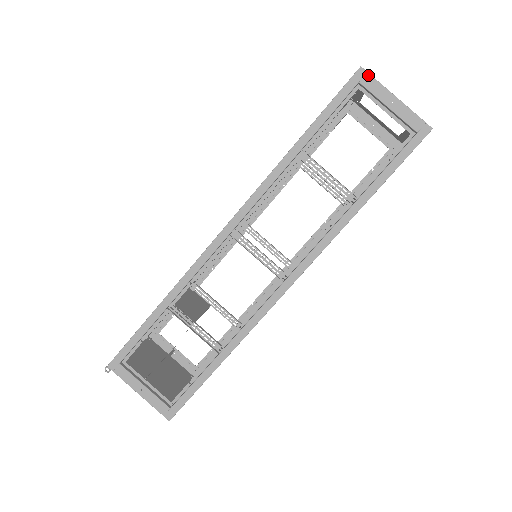
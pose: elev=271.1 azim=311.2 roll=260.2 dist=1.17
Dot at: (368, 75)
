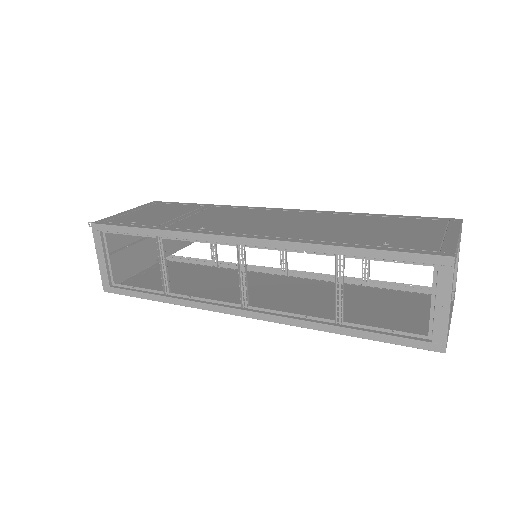
Dot at: (451, 269)
